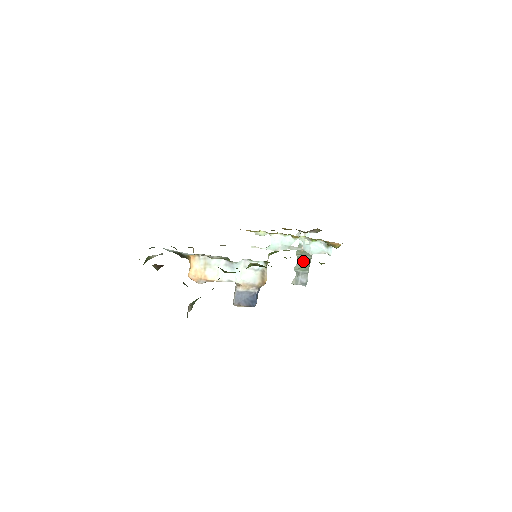
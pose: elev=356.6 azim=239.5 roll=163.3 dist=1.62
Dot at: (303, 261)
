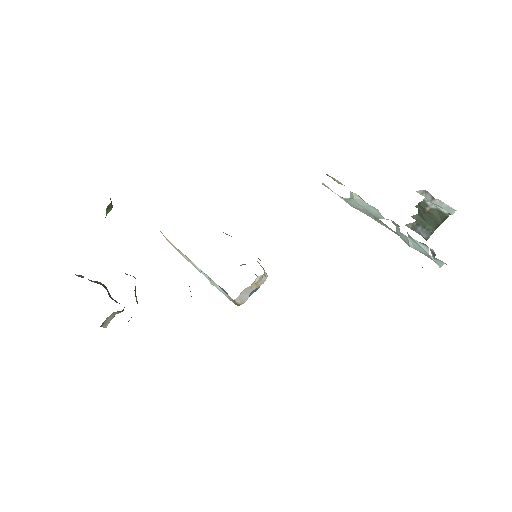
Dot at: (427, 219)
